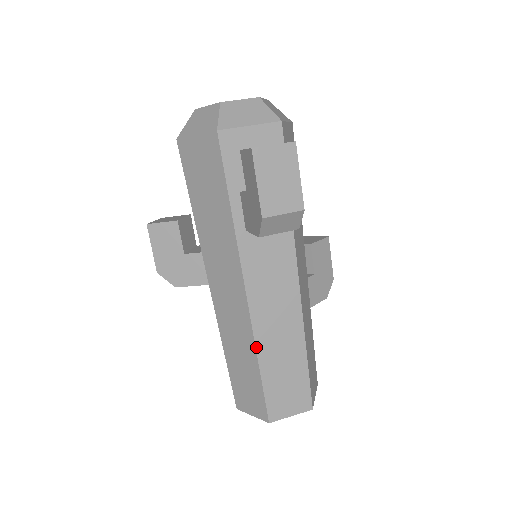
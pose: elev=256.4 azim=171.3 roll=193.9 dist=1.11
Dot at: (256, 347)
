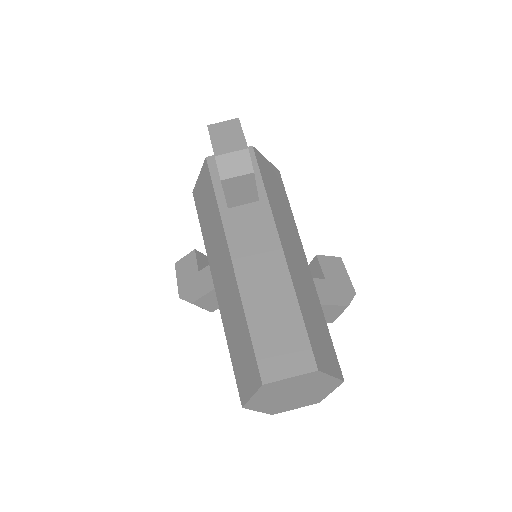
Dot at: (241, 298)
